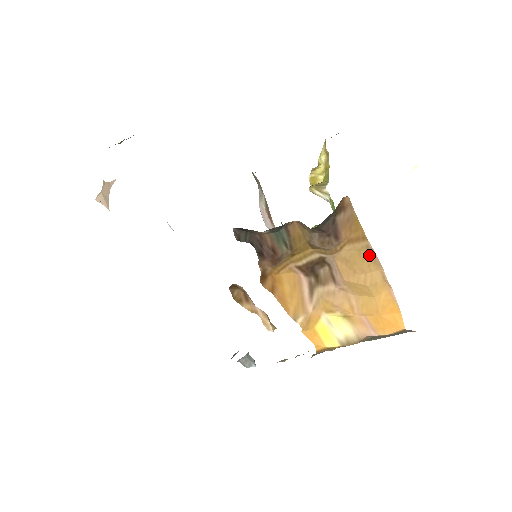
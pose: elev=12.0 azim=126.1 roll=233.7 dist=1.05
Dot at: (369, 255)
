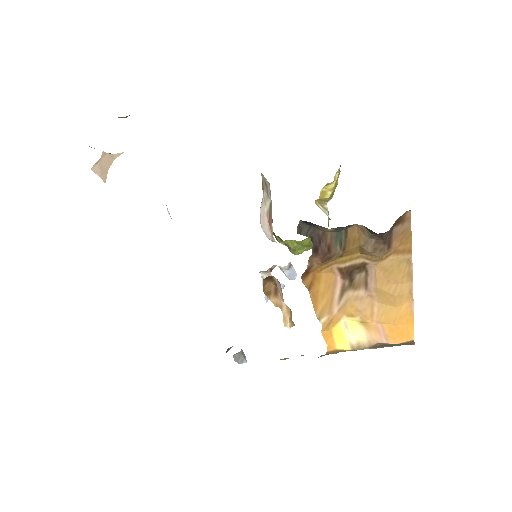
Dot at: (407, 268)
